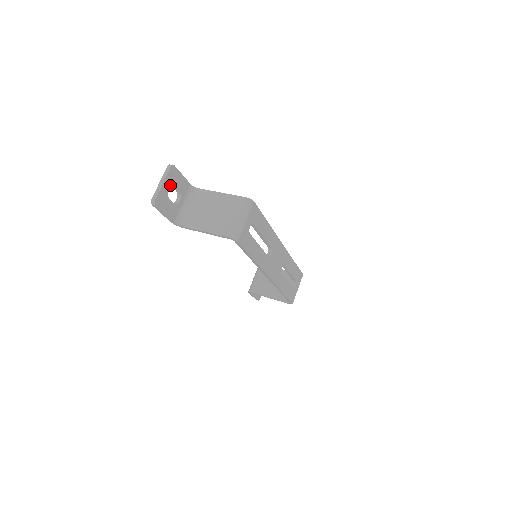
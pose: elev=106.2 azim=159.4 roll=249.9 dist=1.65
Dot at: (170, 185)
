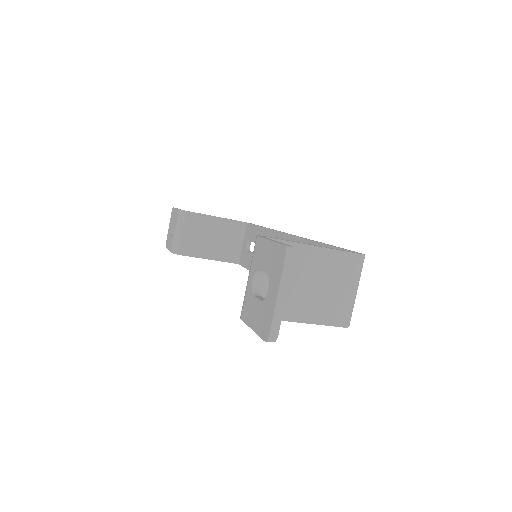
Dot at: occluded
